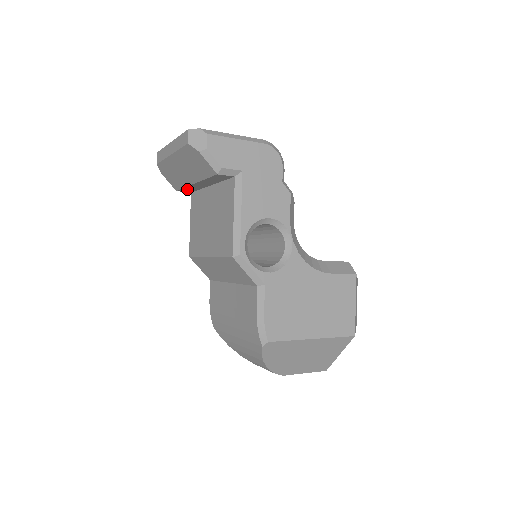
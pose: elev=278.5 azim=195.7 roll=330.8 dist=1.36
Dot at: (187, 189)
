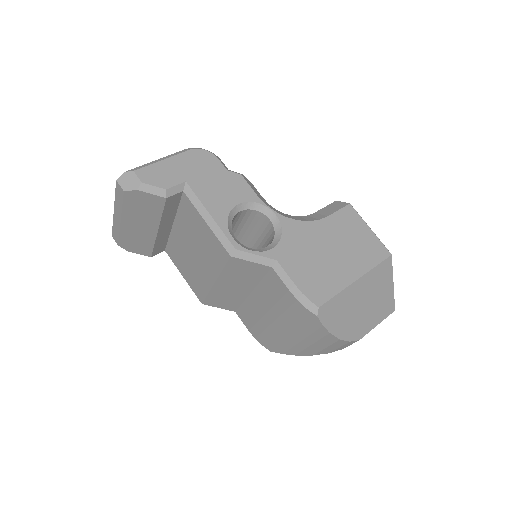
Dot at: (158, 247)
